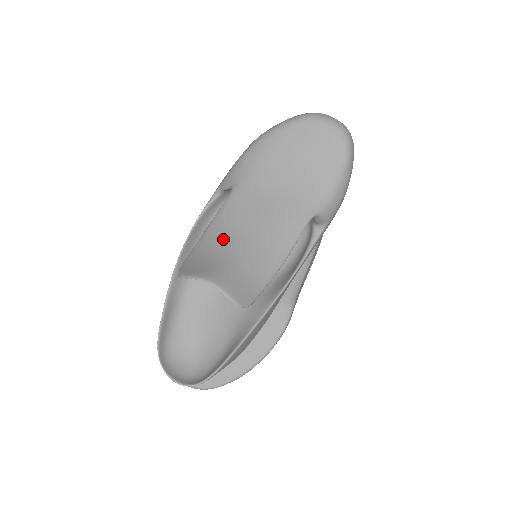
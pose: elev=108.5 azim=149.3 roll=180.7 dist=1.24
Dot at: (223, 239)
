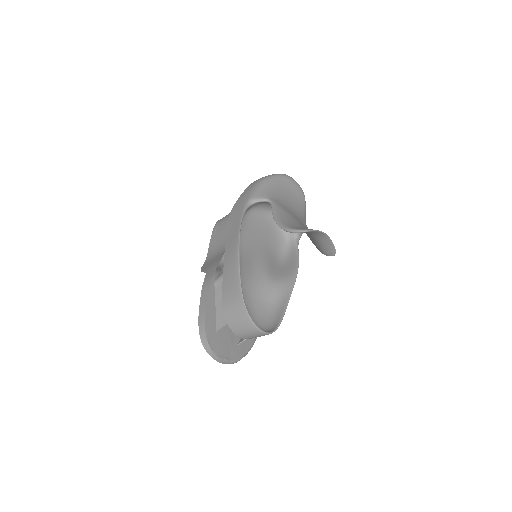
Dot at: (295, 222)
